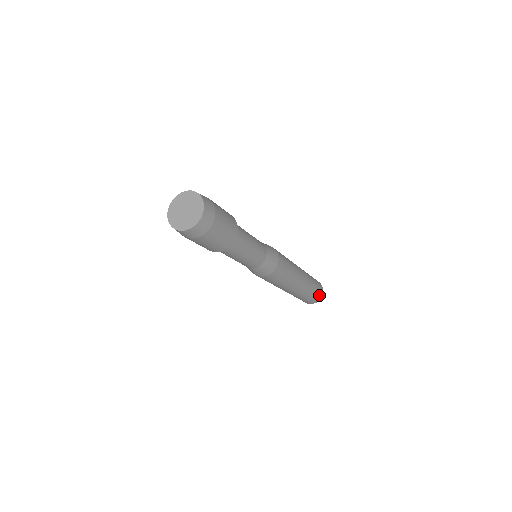
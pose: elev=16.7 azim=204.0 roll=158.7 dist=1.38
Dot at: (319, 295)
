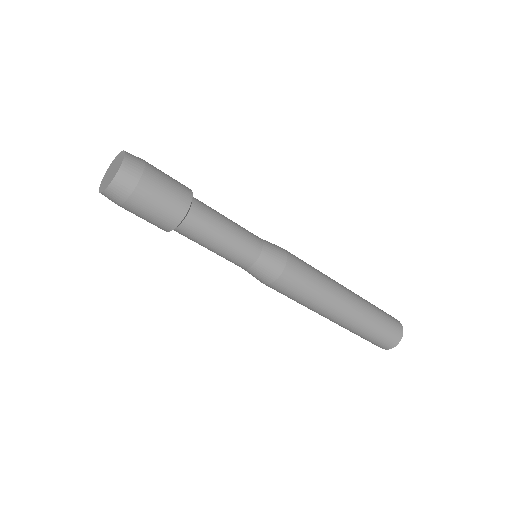
Dot at: (385, 344)
